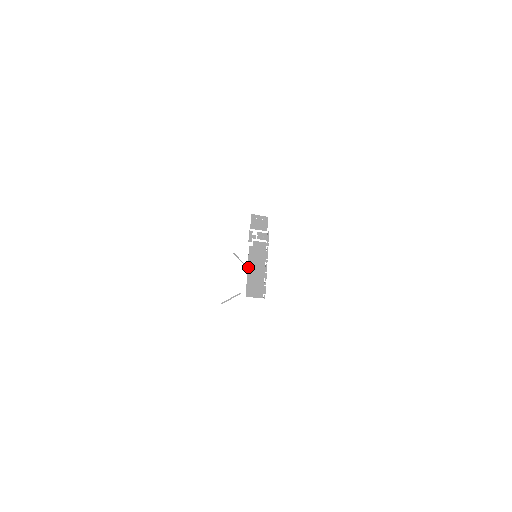
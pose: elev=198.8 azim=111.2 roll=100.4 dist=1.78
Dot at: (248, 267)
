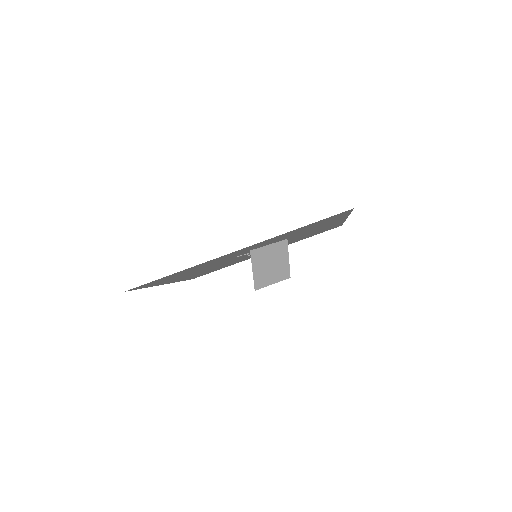
Dot at: occluded
